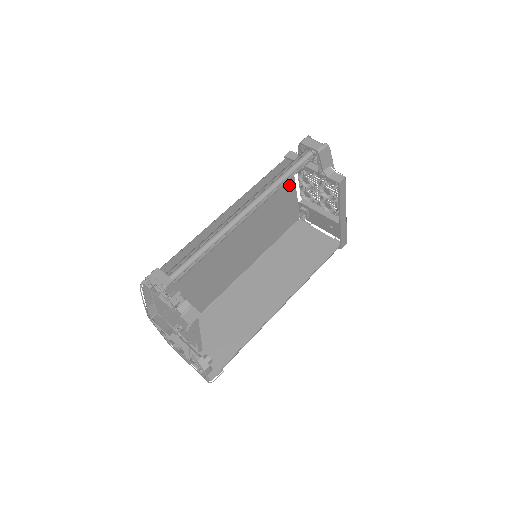
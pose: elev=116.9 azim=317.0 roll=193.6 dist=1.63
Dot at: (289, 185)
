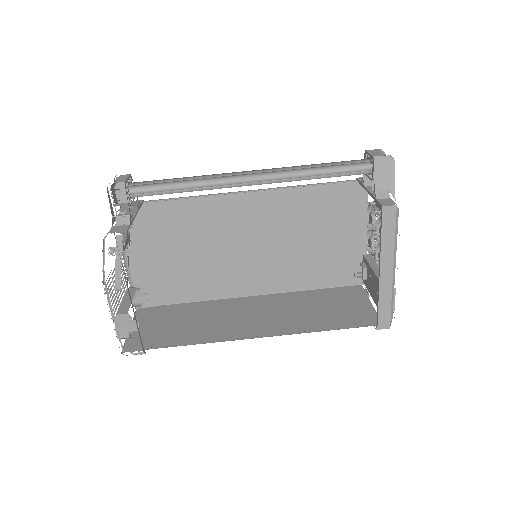
Dot at: (354, 222)
